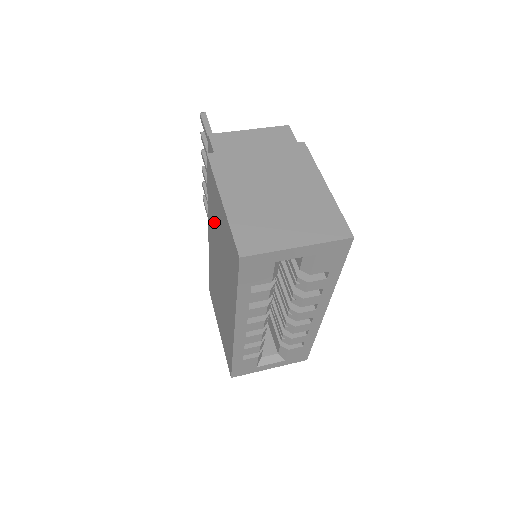
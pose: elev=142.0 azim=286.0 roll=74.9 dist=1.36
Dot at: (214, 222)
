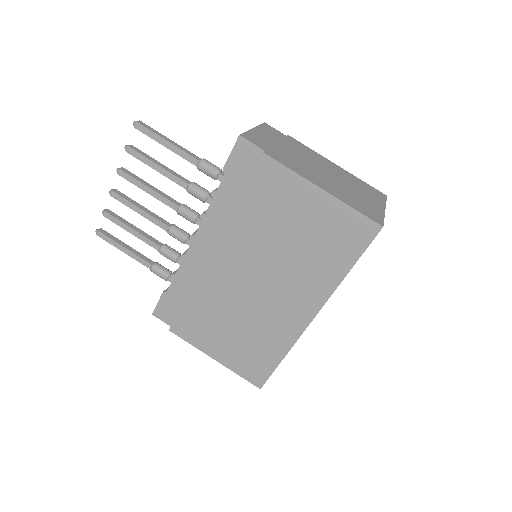
Dot at: (264, 225)
